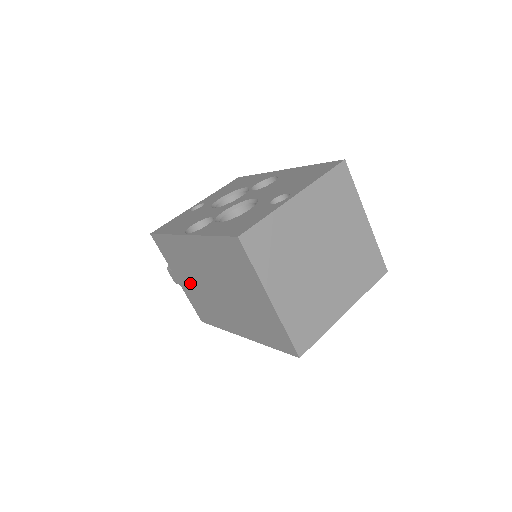
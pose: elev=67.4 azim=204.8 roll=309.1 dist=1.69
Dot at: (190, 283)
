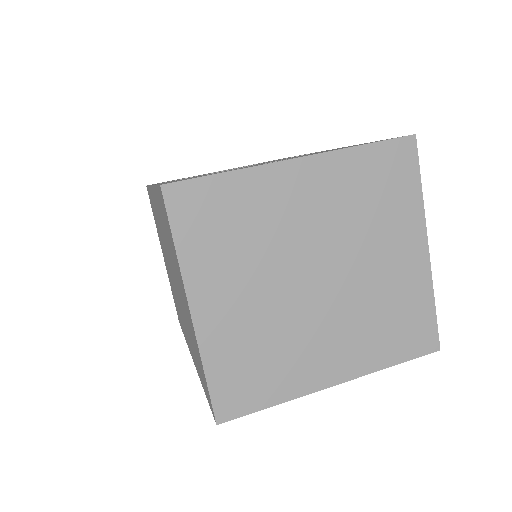
Dot at: (166, 263)
